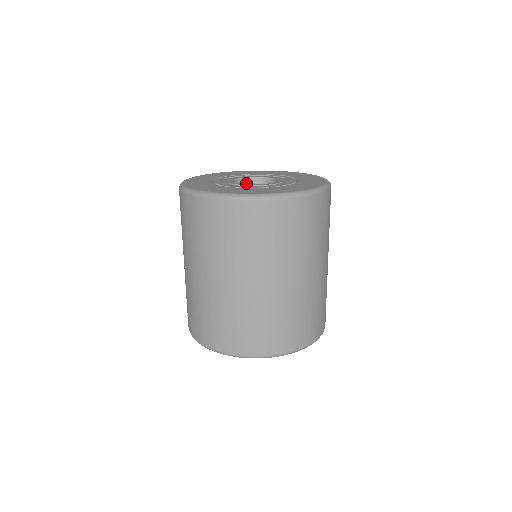
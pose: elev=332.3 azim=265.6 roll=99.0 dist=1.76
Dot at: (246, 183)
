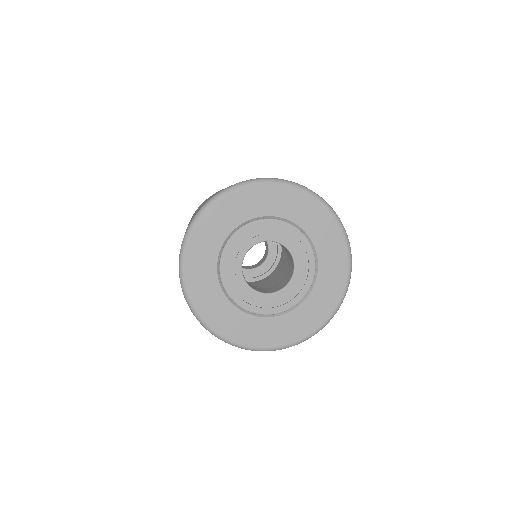
Dot at: occluded
